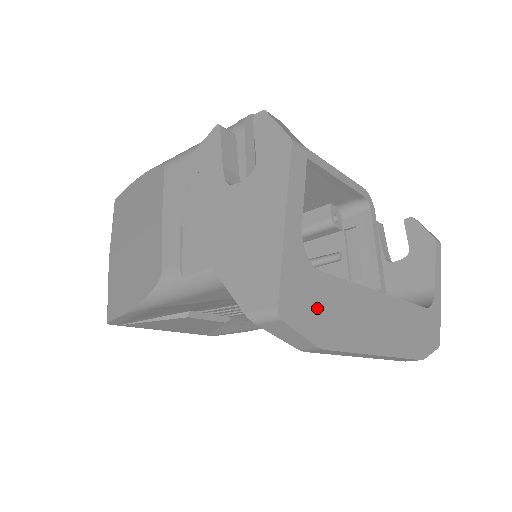
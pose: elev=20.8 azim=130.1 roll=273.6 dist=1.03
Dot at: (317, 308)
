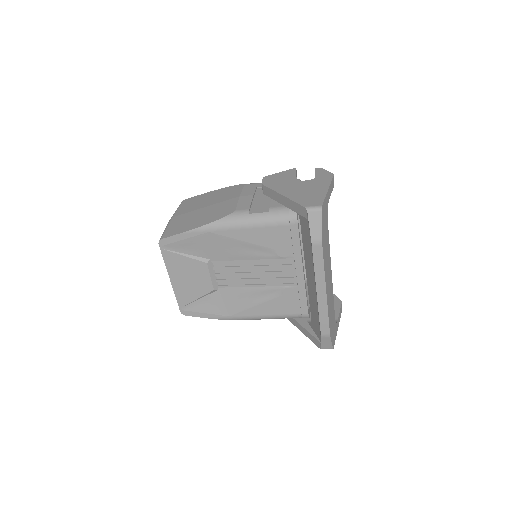
Dot at: (325, 229)
